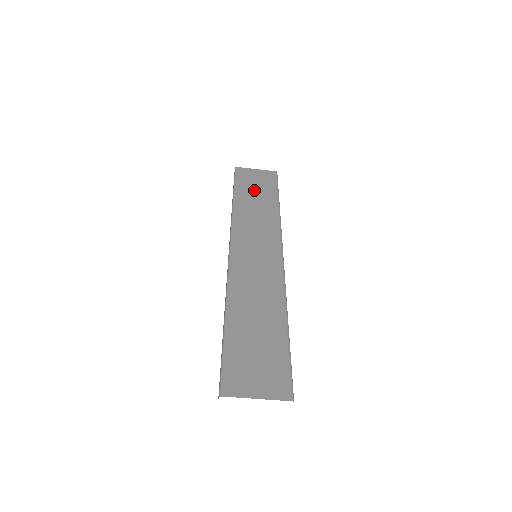
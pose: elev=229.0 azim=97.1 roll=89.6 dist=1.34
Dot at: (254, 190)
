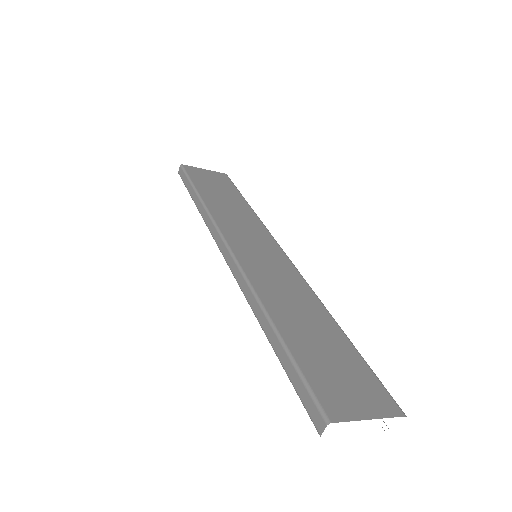
Dot at: (215, 188)
